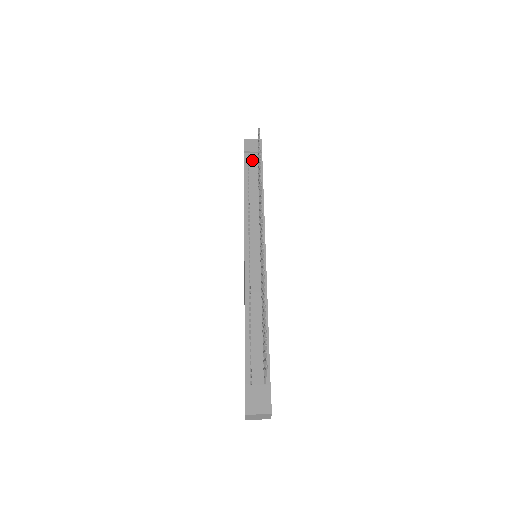
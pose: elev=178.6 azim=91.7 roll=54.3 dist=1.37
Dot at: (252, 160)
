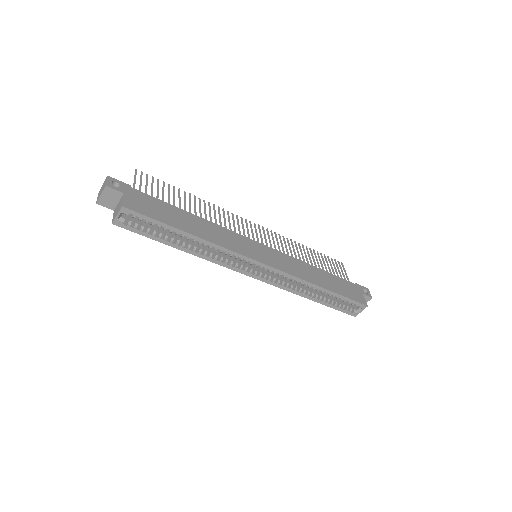
Dot at: occluded
